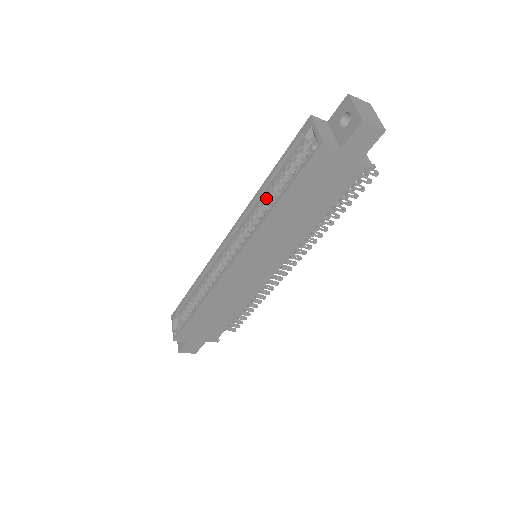
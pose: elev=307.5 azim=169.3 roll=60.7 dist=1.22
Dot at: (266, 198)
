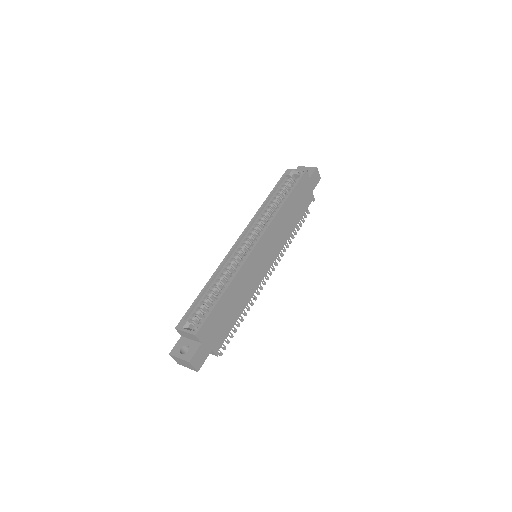
Dot at: (268, 208)
